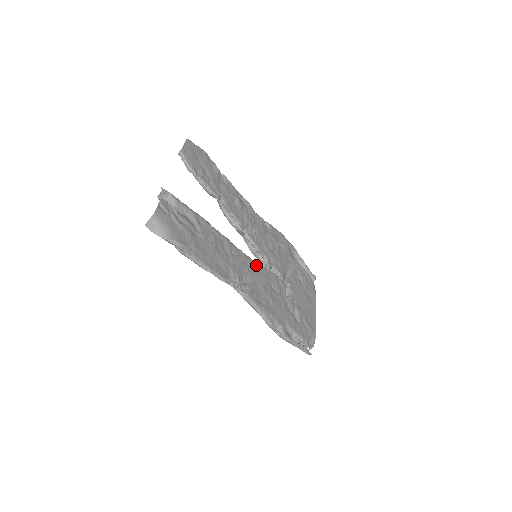
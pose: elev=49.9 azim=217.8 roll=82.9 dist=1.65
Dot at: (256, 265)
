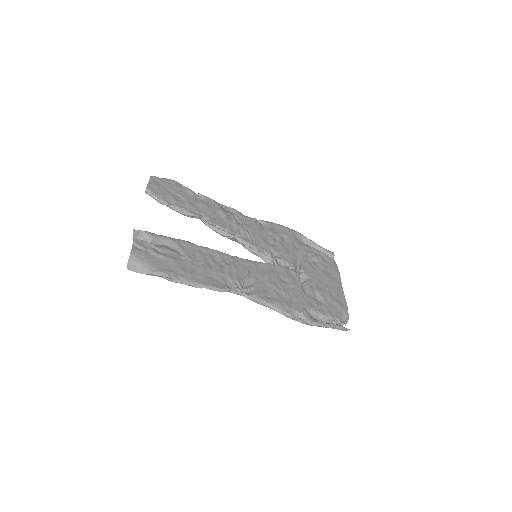
Dot at: (257, 264)
